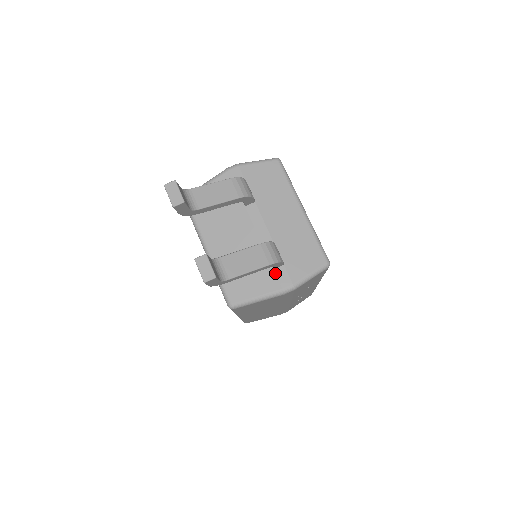
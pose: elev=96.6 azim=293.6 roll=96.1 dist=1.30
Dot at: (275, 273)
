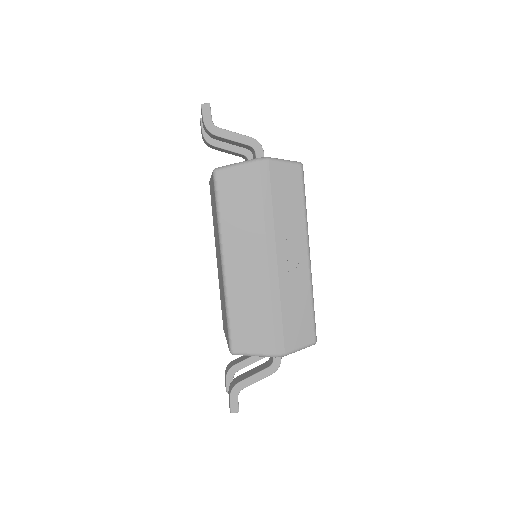
Dot at: occluded
